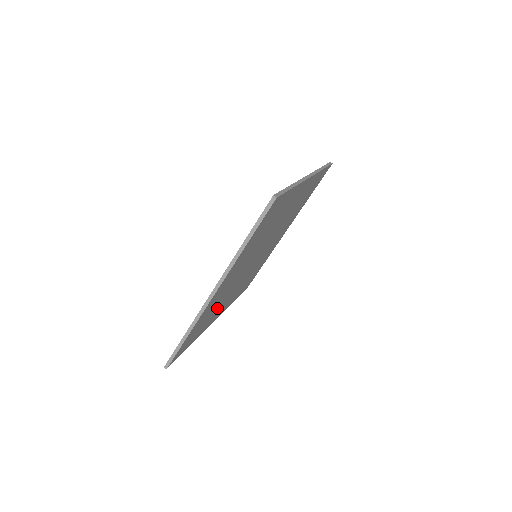
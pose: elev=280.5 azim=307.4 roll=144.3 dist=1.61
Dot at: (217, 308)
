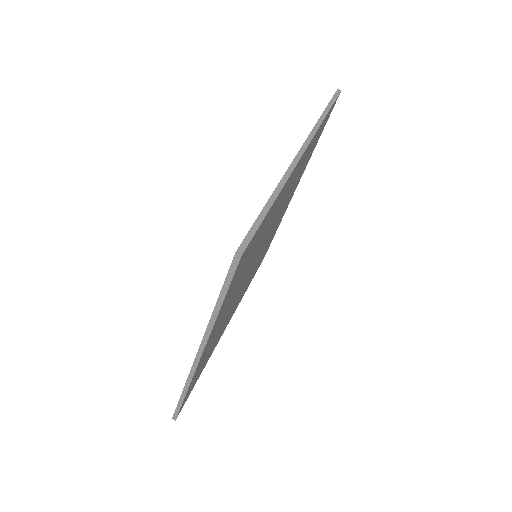
Dot at: occluded
